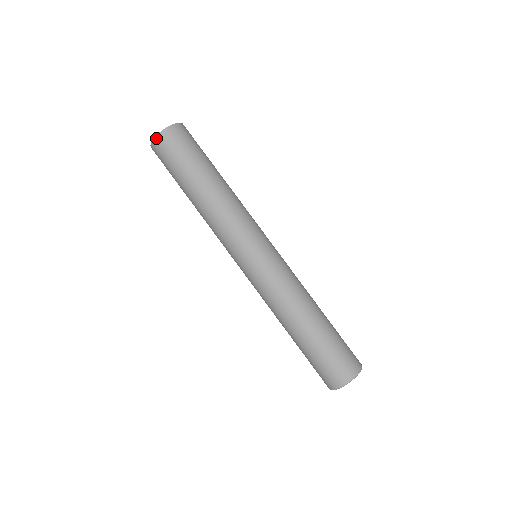
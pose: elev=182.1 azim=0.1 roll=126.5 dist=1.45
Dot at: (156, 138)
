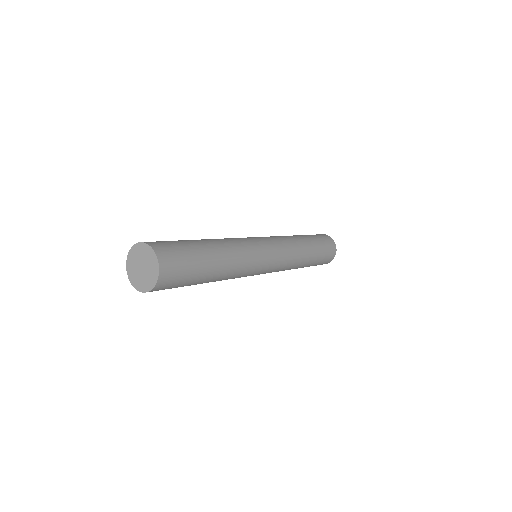
Dot at: occluded
